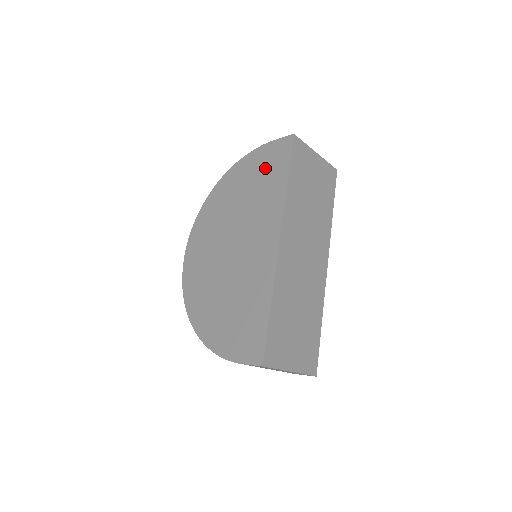
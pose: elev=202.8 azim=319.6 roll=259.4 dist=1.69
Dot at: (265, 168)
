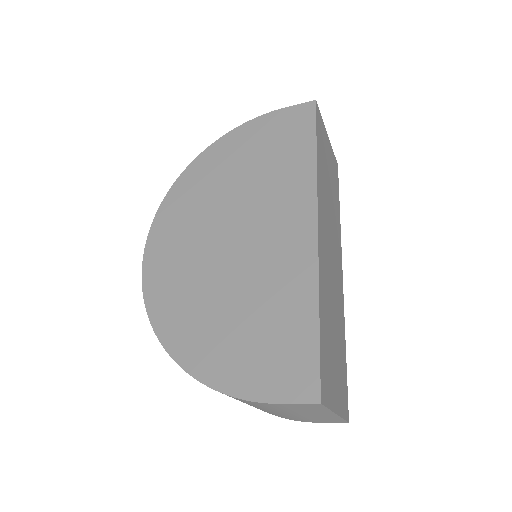
Dot at: (276, 139)
